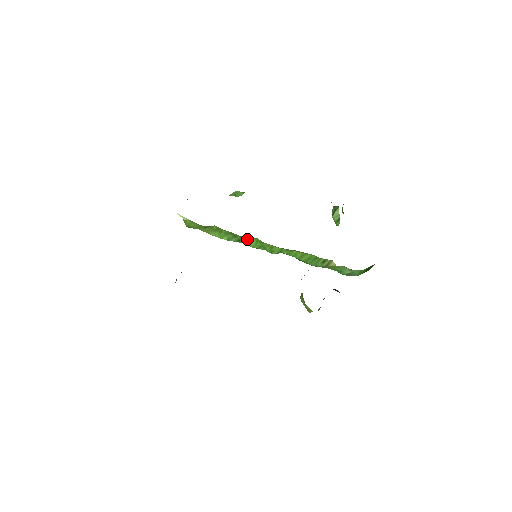
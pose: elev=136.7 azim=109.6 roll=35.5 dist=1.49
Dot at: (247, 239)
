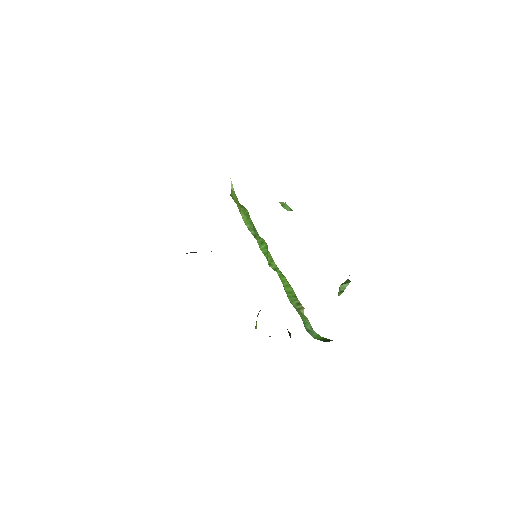
Dot at: (261, 240)
